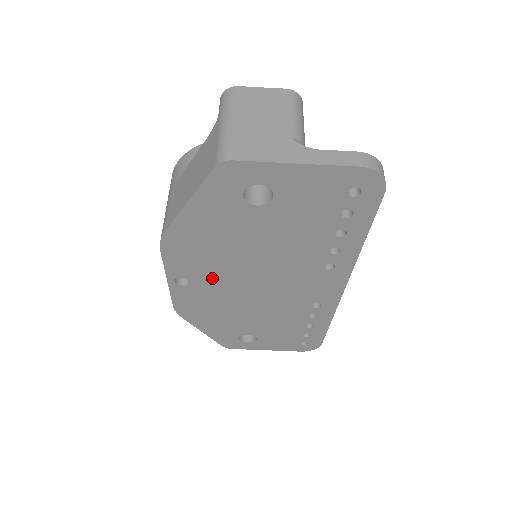
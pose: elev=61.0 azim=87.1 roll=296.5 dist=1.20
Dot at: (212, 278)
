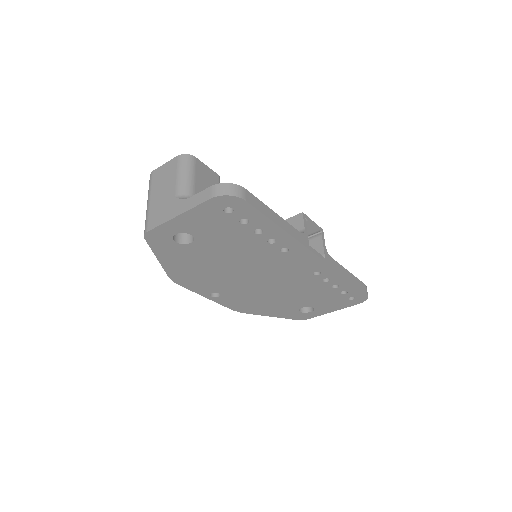
Dot at: (228, 286)
